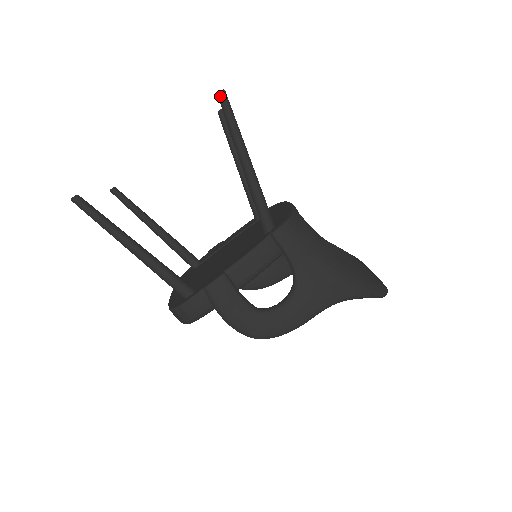
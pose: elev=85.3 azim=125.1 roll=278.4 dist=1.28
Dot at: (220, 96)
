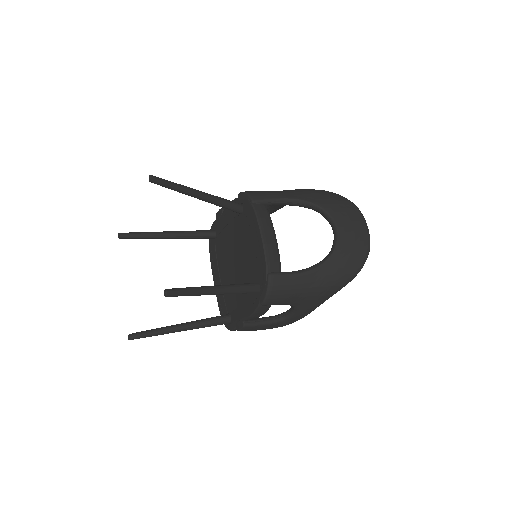
Dot at: occluded
